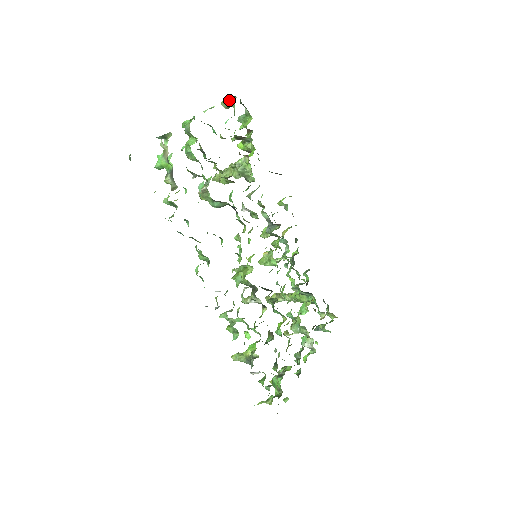
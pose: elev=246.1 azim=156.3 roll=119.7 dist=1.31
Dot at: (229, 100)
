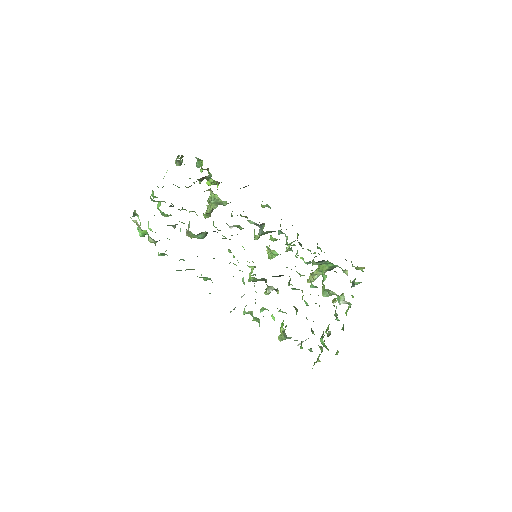
Dot at: (181, 158)
